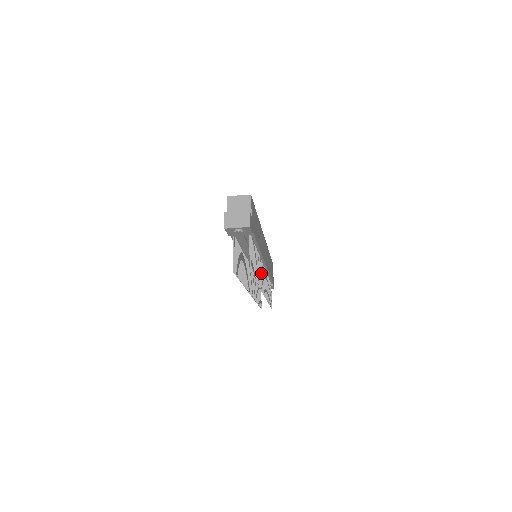
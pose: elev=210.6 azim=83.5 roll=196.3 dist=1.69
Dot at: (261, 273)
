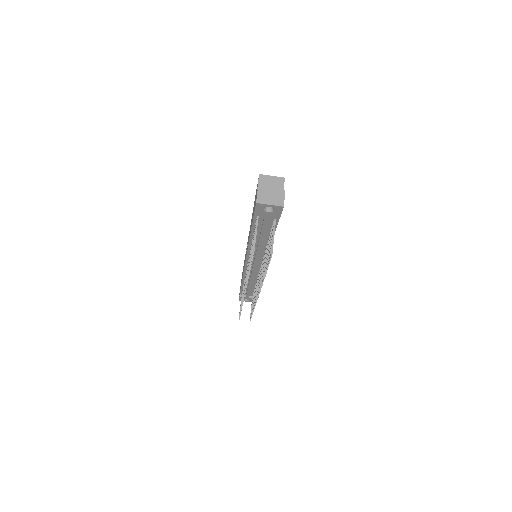
Dot at: occluded
